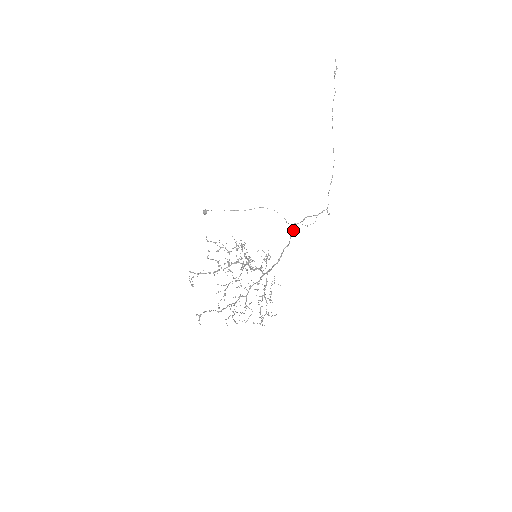
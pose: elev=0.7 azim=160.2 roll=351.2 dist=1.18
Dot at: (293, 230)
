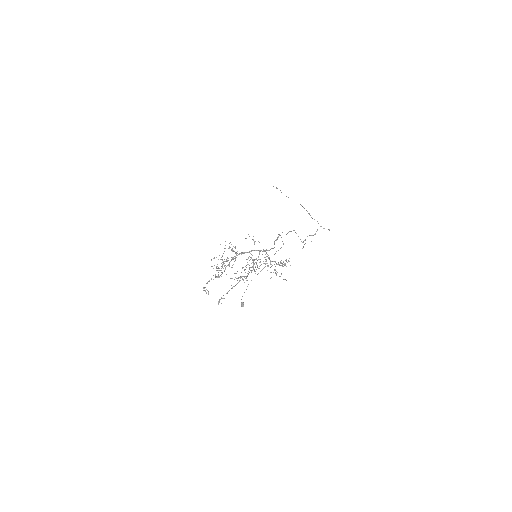
Dot at: occluded
